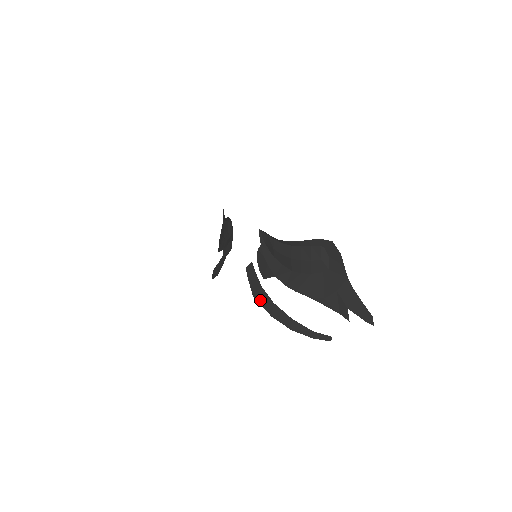
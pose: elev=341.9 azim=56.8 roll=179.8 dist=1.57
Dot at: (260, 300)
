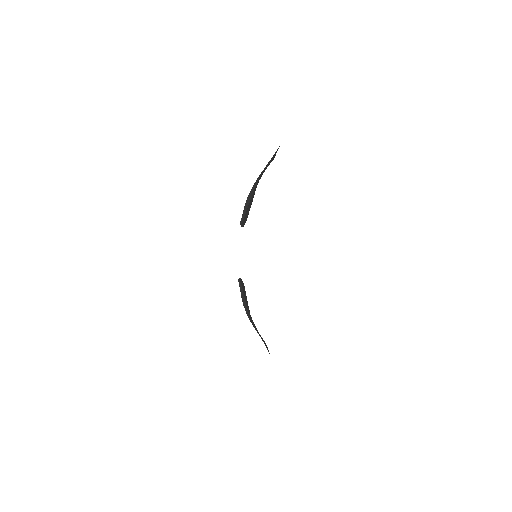
Dot at: occluded
